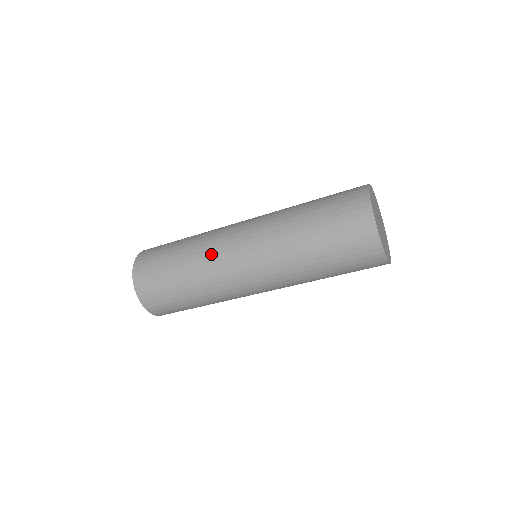
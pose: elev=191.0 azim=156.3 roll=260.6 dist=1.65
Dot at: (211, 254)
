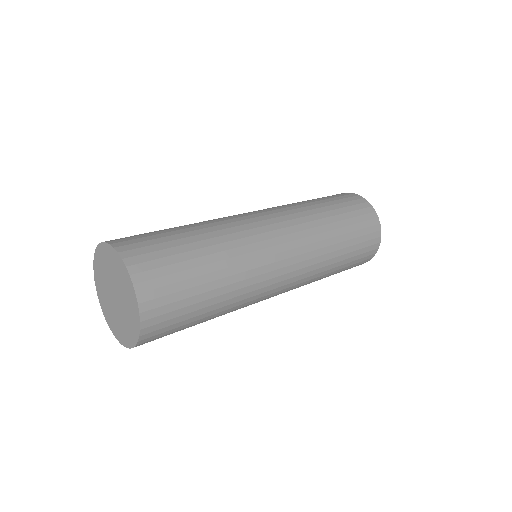
Dot at: (234, 224)
